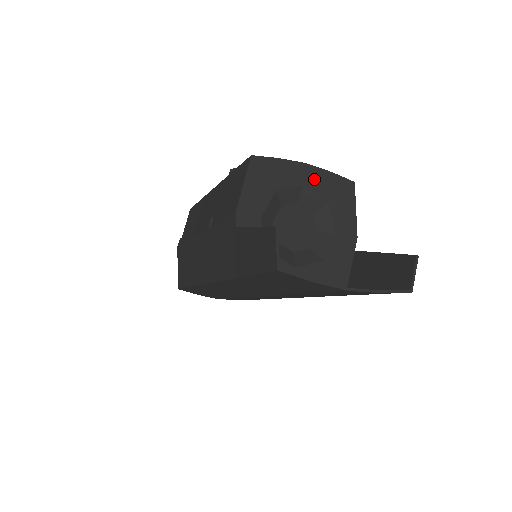
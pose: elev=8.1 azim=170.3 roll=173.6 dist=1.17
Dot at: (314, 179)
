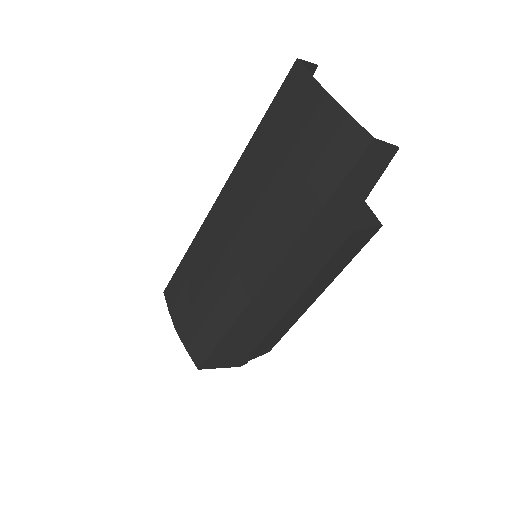
Dot at: occluded
